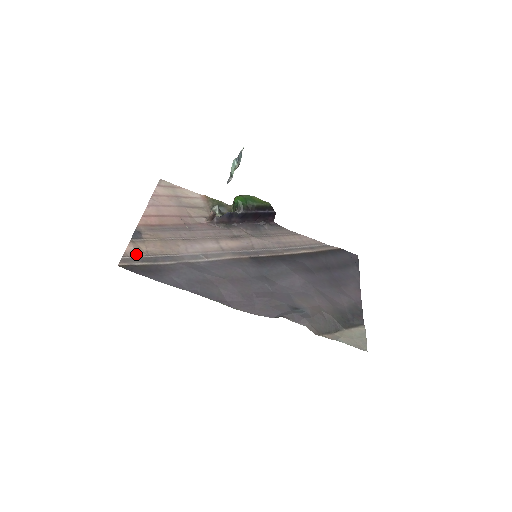
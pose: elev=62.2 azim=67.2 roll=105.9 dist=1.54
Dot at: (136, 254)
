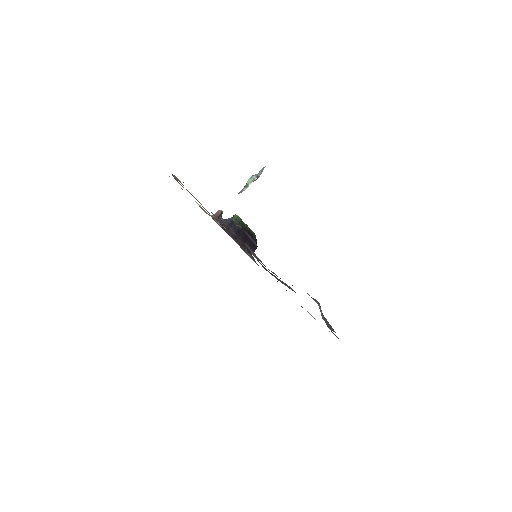
Dot at: (181, 183)
